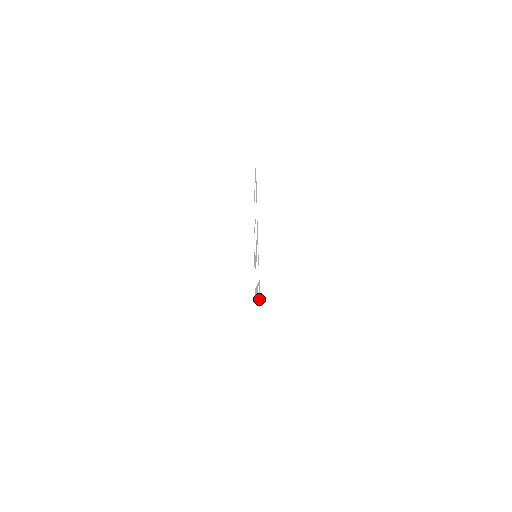
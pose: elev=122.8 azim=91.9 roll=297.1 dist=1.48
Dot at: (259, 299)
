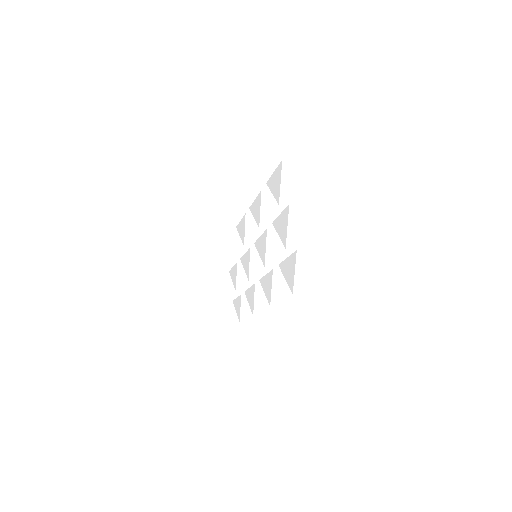
Dot at: (288, 273)
